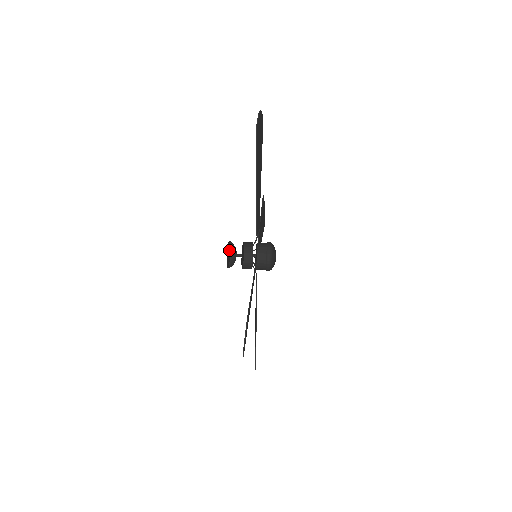
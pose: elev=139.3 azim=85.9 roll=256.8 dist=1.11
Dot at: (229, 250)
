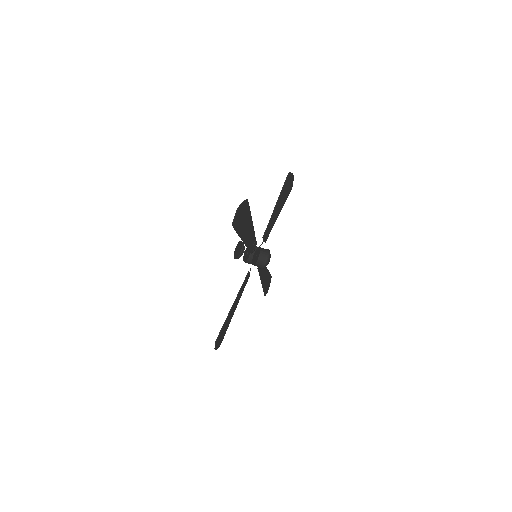
Dot at: (239, 252)
